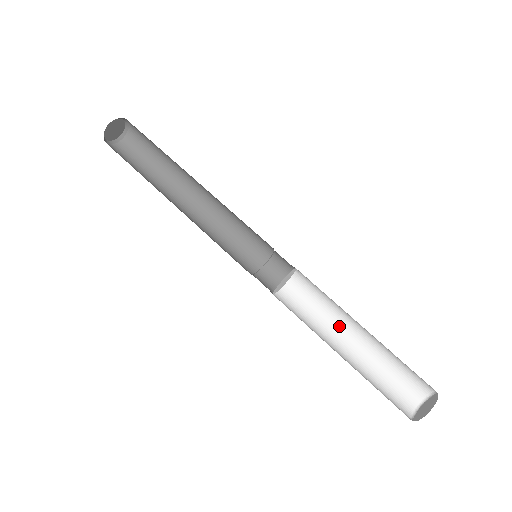
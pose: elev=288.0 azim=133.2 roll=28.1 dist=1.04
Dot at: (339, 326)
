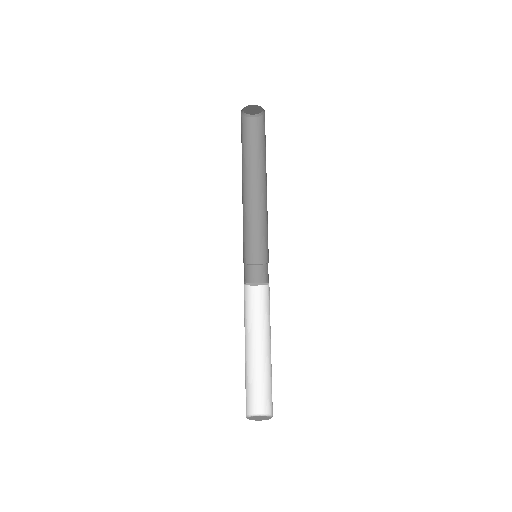
Dot at: (268, 335)
